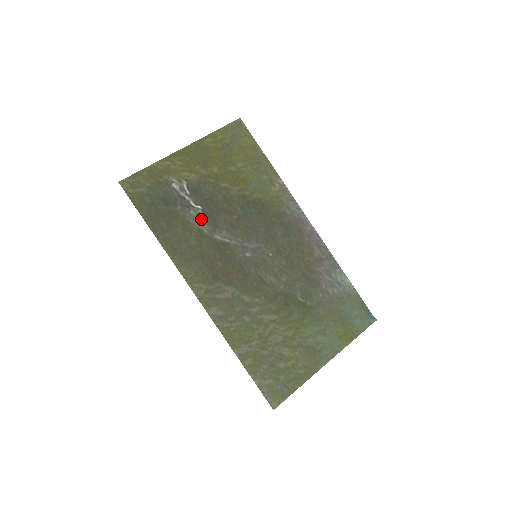
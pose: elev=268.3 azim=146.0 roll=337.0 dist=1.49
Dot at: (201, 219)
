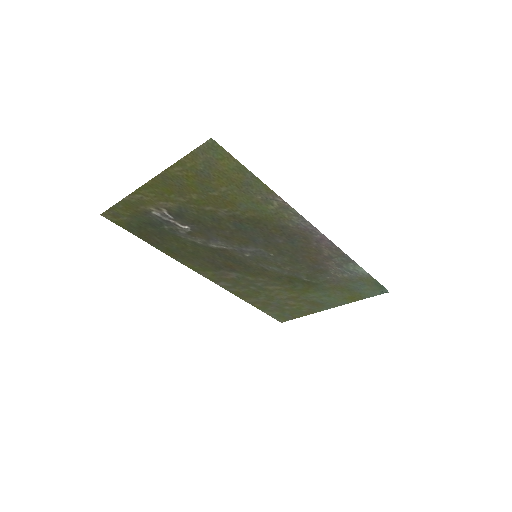
Dot at: (192, 235)
